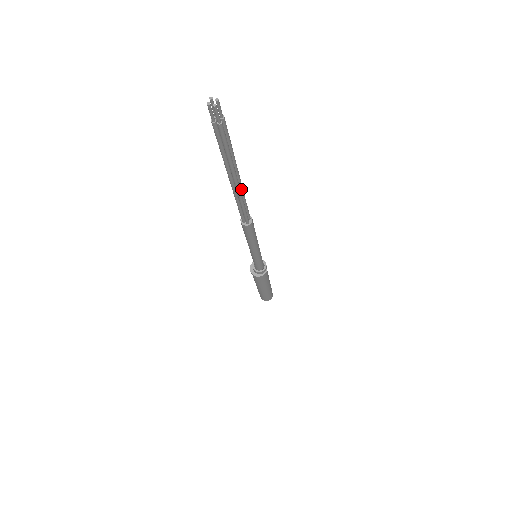
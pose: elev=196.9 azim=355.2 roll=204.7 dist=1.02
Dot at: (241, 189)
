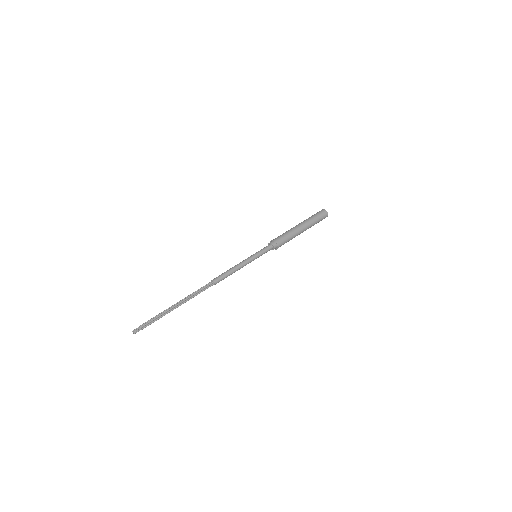
Dot at: (186, 300)
